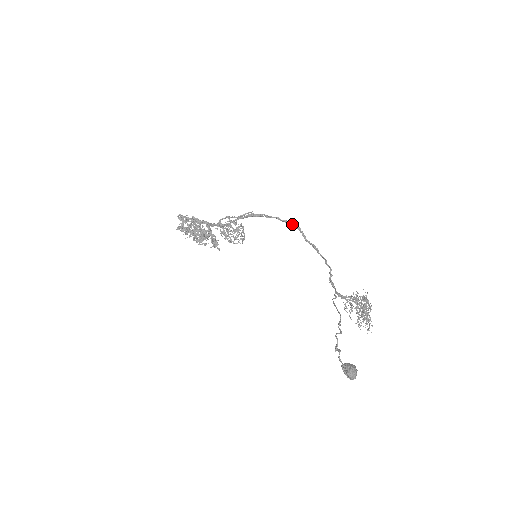
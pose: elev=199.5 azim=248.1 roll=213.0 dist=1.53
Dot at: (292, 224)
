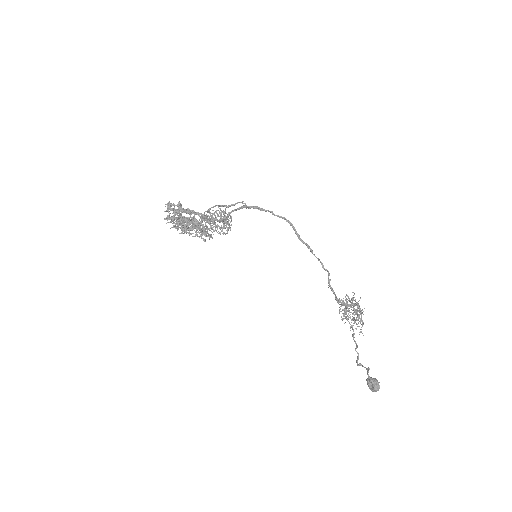
Dot at: (286, 220)
